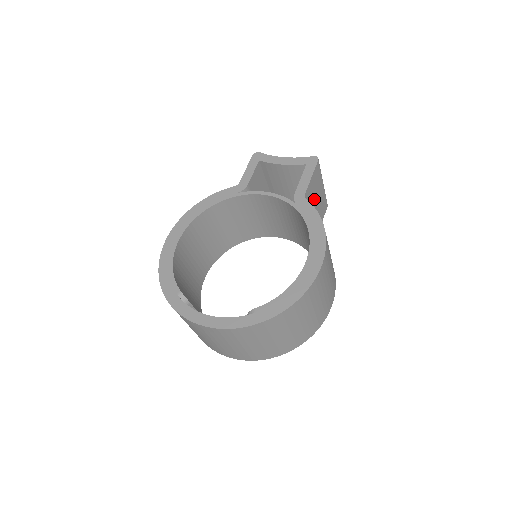
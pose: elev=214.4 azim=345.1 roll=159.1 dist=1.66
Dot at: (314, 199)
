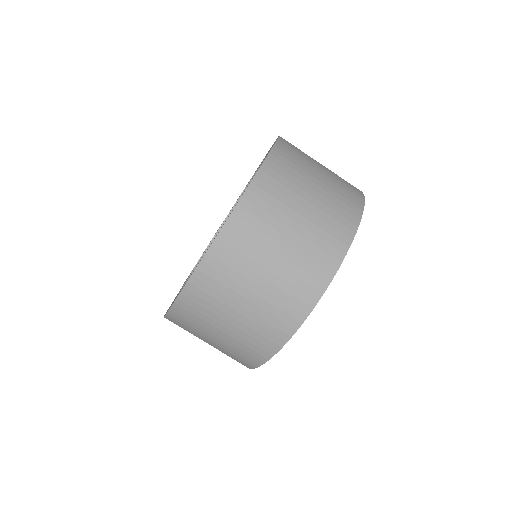
Dot at: occluded
